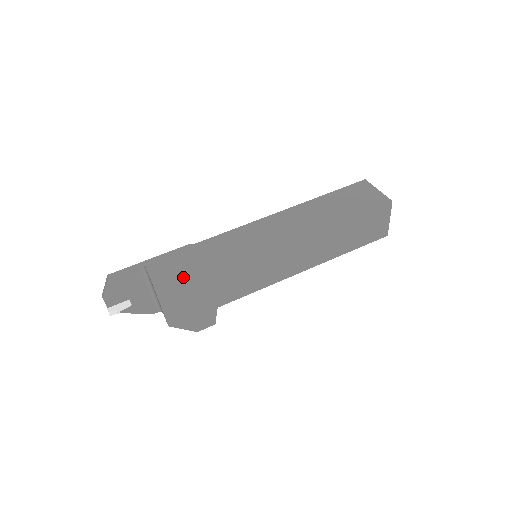
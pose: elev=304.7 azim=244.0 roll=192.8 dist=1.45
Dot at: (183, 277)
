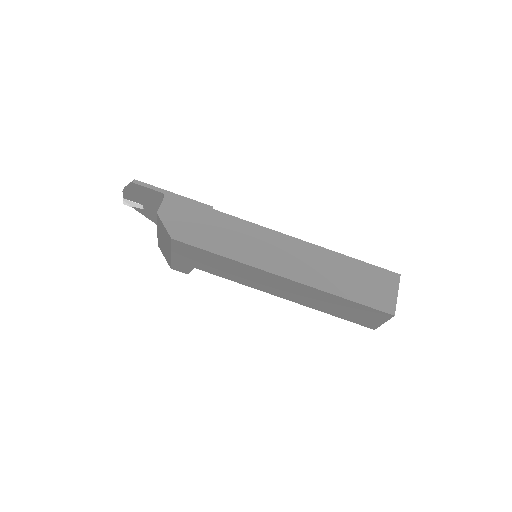
Dot at: (179, 232)
